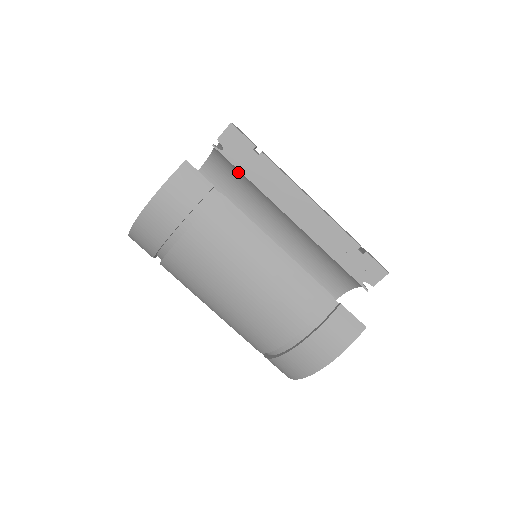
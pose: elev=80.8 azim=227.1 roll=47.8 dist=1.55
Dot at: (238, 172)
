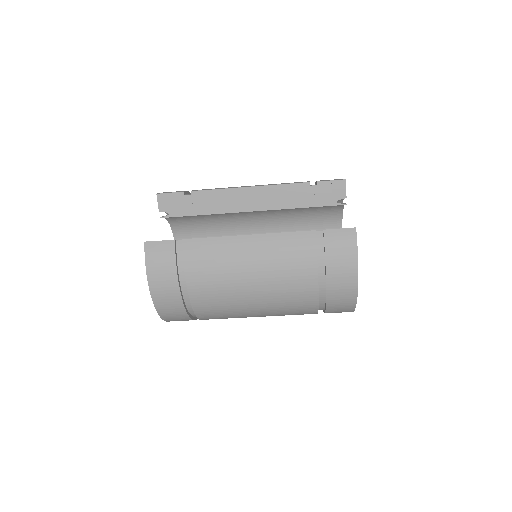
Dot at: (194, 217)
